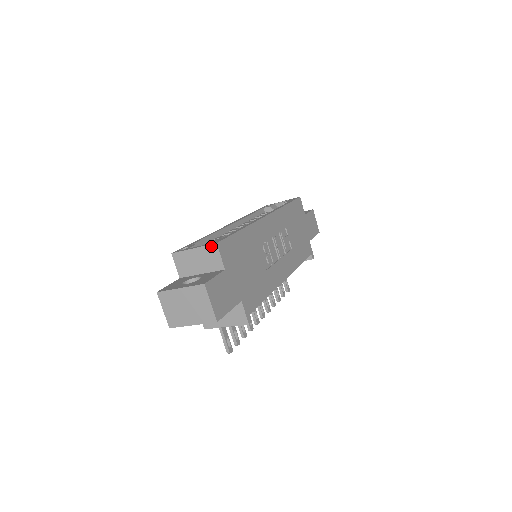
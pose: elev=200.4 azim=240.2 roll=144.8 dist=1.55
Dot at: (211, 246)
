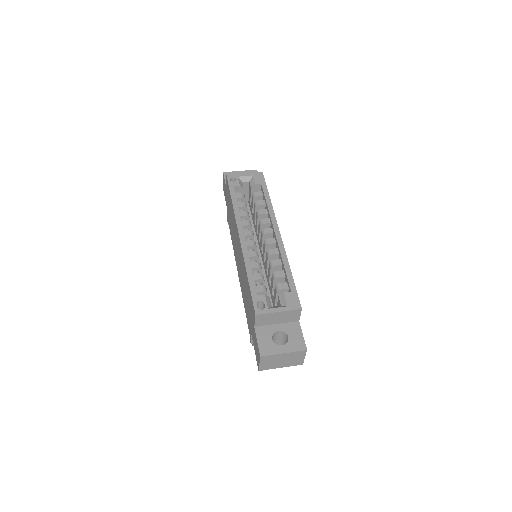
Dot at: (296, 310)
